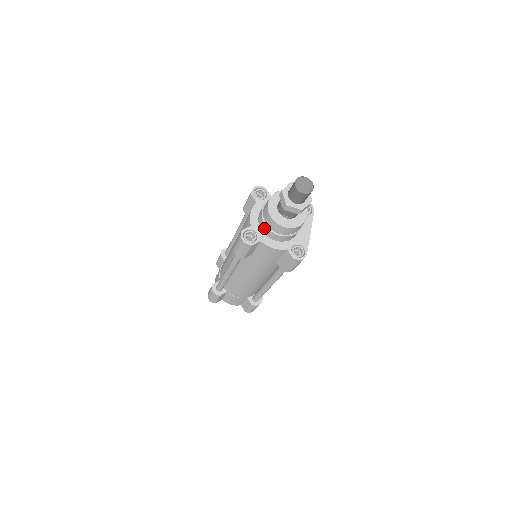
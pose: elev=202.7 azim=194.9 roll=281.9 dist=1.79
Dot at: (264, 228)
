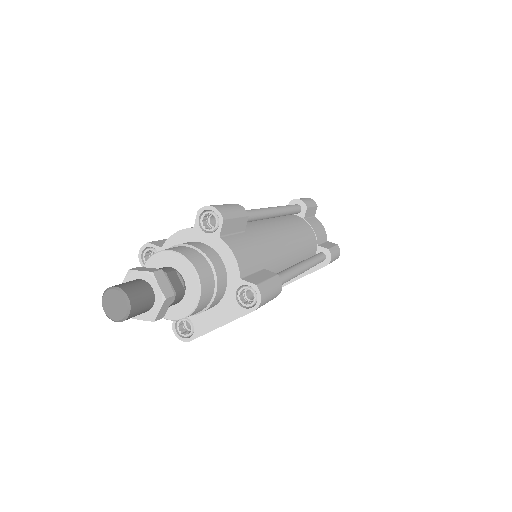
Dot at: occluded
